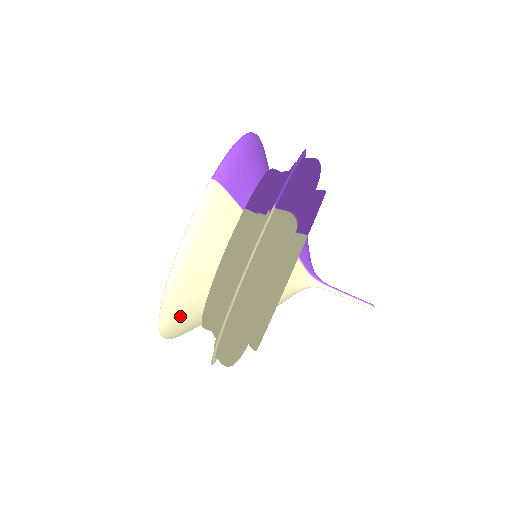
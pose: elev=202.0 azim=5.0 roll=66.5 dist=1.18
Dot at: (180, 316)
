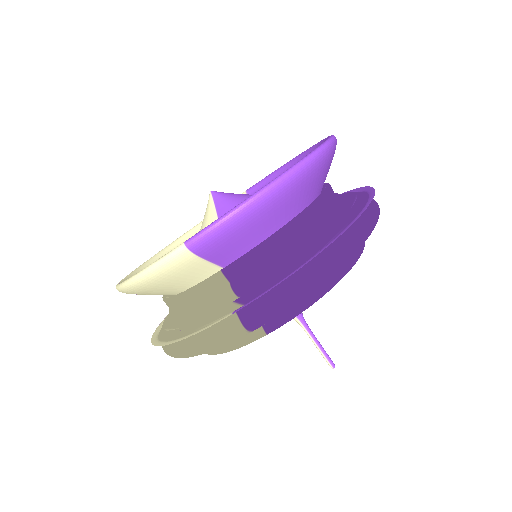
Dot at: occluded
